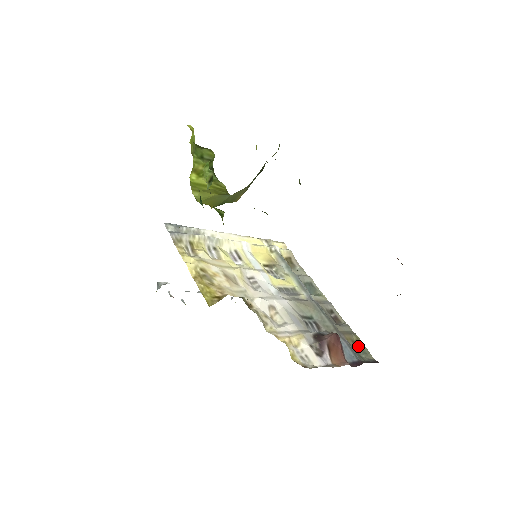
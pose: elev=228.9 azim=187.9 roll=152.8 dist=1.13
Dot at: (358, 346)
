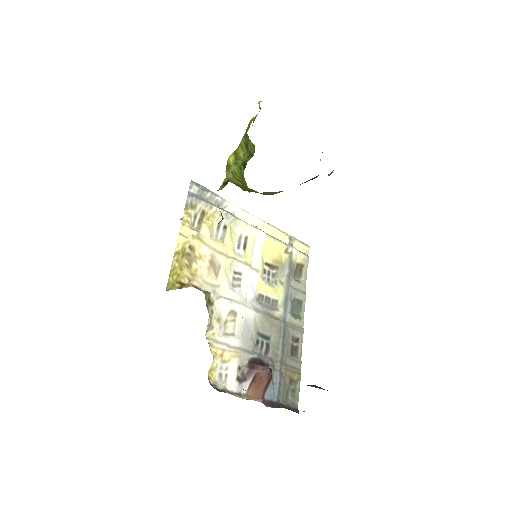
Dot at: (293, 386)
